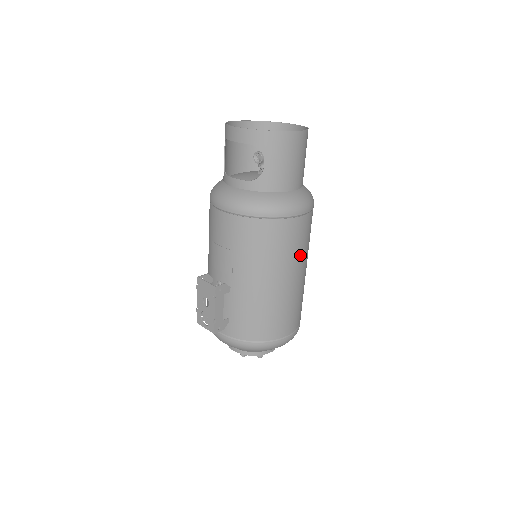
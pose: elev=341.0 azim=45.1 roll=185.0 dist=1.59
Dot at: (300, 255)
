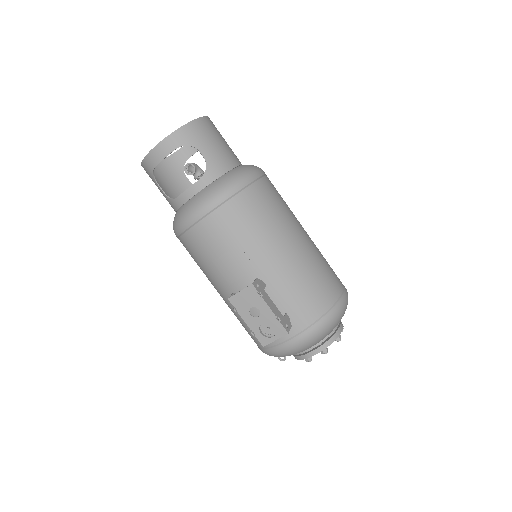
Dot at: (290, 212)
